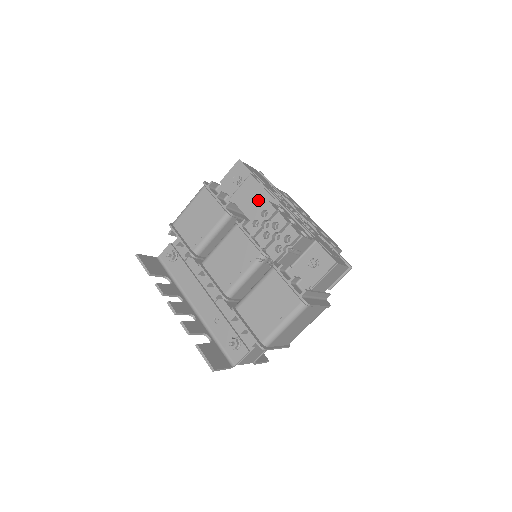
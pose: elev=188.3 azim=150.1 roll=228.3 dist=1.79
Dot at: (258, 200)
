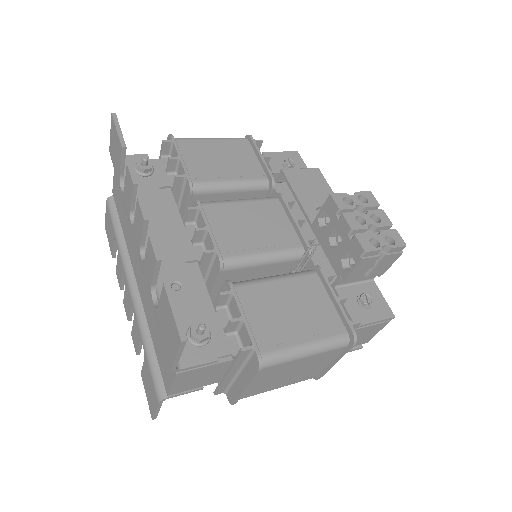
Dot at: (320, 194)
